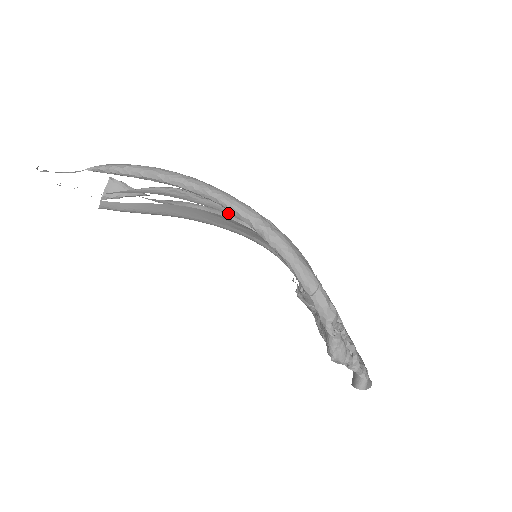
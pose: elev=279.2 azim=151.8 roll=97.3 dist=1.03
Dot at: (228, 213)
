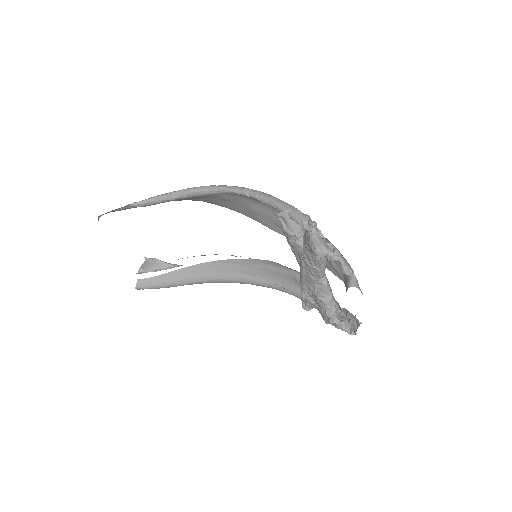
Dot at: occluded
